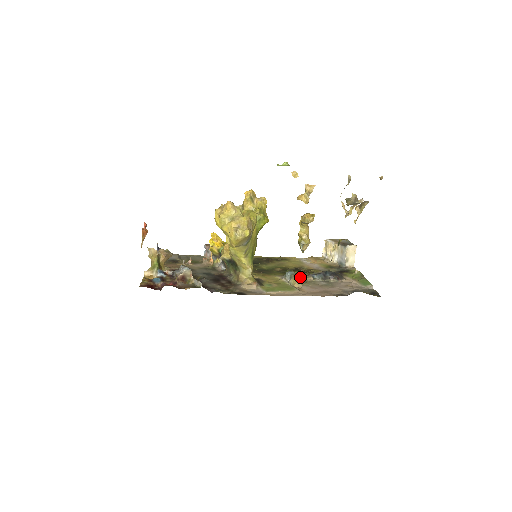
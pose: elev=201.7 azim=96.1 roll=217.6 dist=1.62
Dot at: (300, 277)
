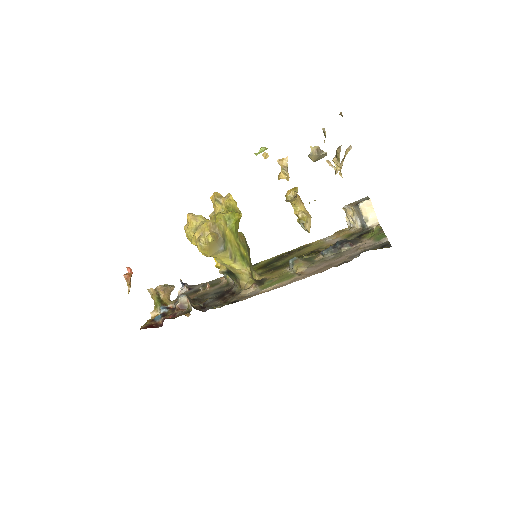
Dot at: (305, 260)
